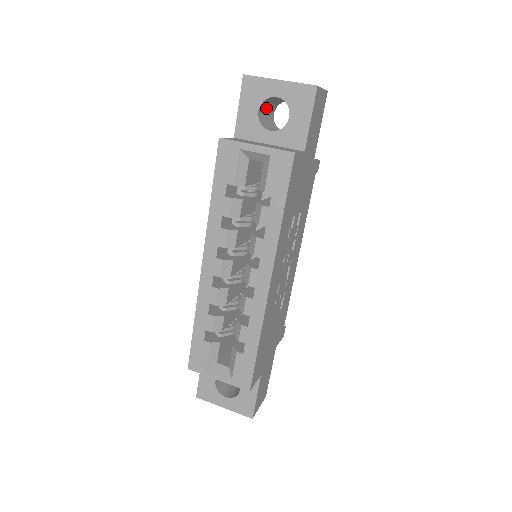
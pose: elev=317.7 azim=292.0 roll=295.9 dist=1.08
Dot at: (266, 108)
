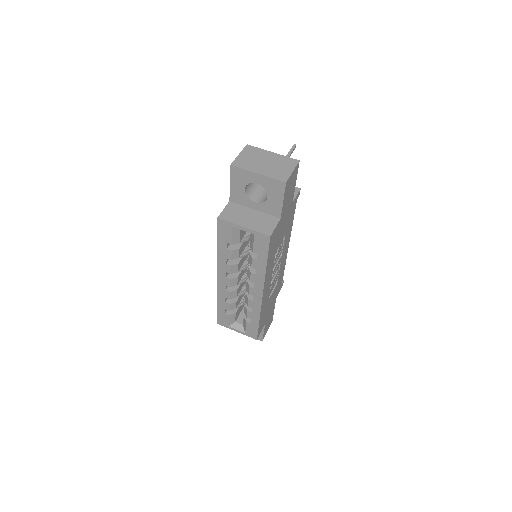
Dot at: occluded
